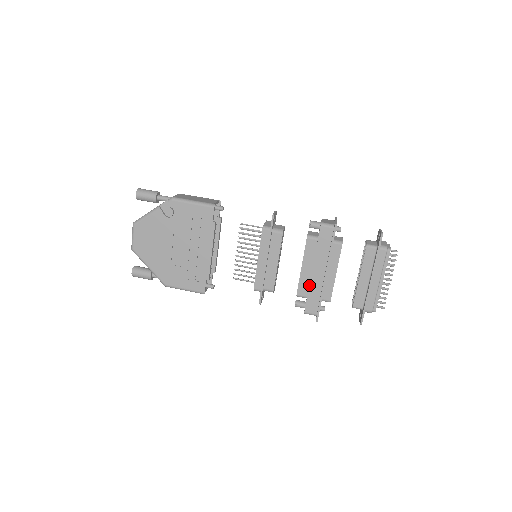
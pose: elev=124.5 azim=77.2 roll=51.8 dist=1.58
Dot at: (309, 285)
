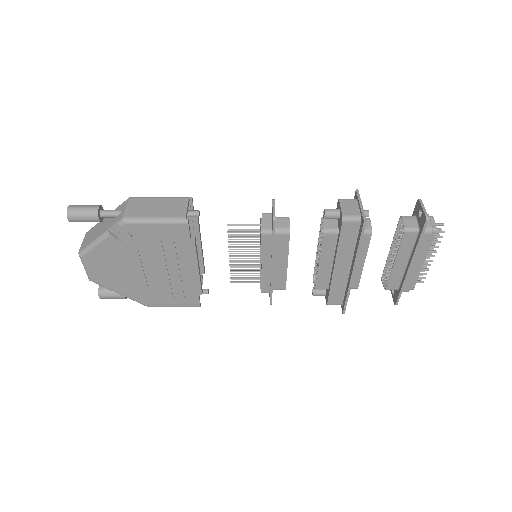
Dot at: (331, 281)
